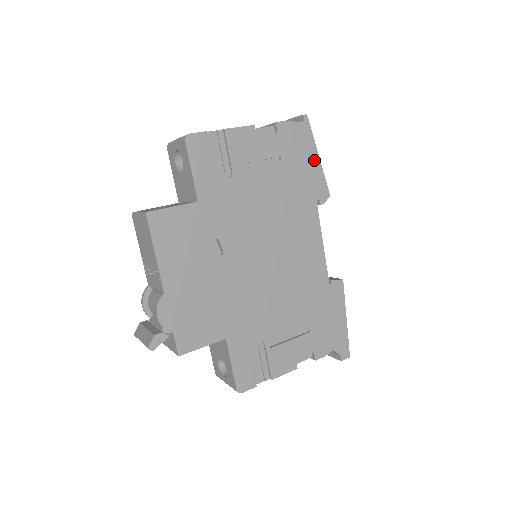
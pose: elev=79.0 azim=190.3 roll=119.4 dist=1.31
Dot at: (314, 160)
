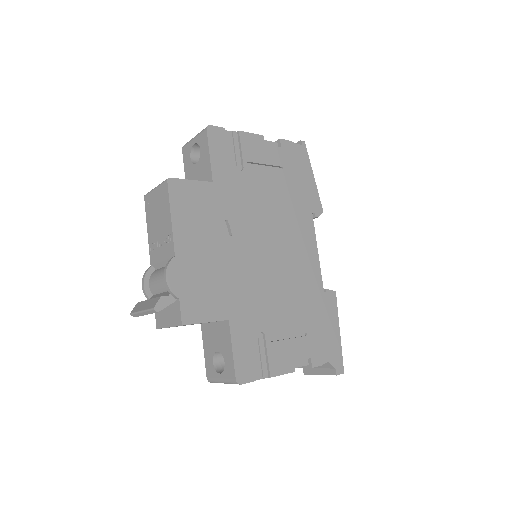
Dot at: (310, 178)
